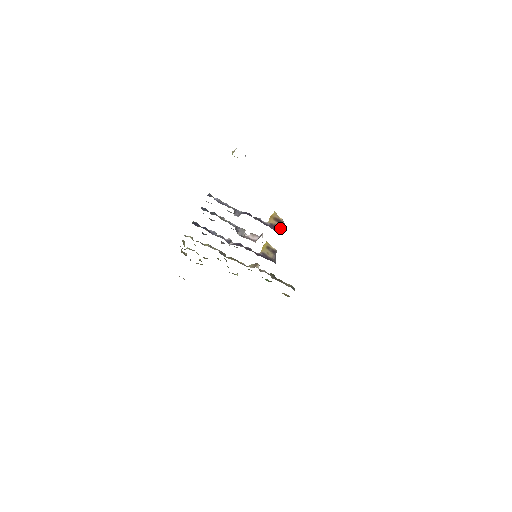
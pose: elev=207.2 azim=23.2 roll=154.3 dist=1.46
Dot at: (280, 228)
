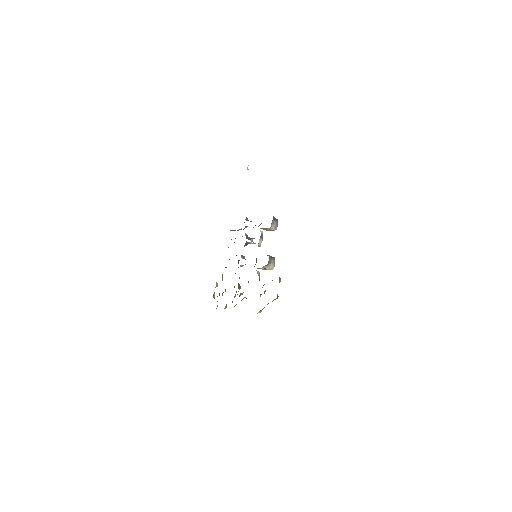
Dot at: occluded
